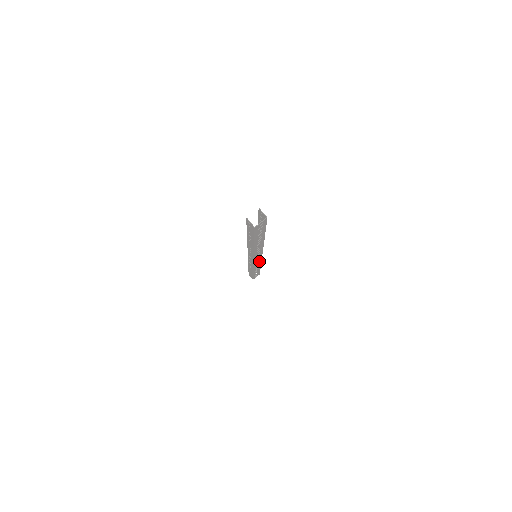
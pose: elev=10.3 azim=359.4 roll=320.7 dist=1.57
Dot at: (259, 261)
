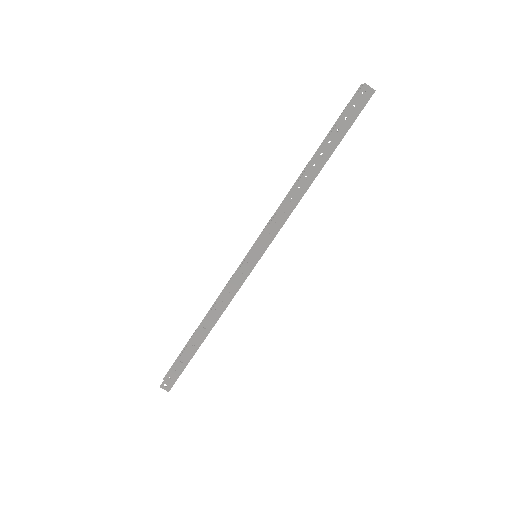
Dot at: occluded
